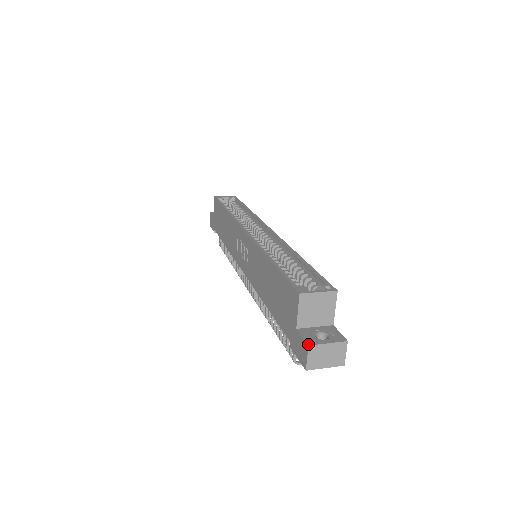
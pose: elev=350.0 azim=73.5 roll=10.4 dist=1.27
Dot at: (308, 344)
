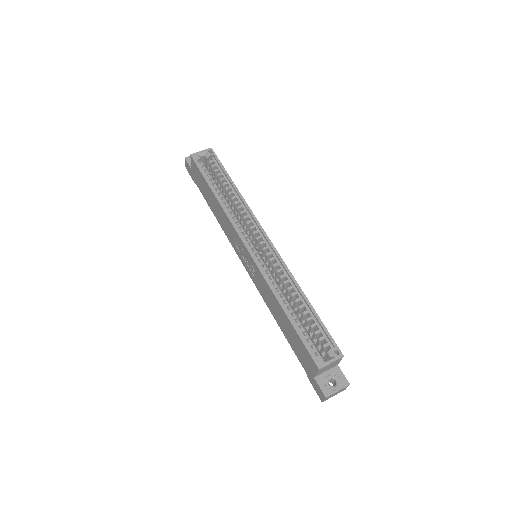
Dot at: (325, 396)
